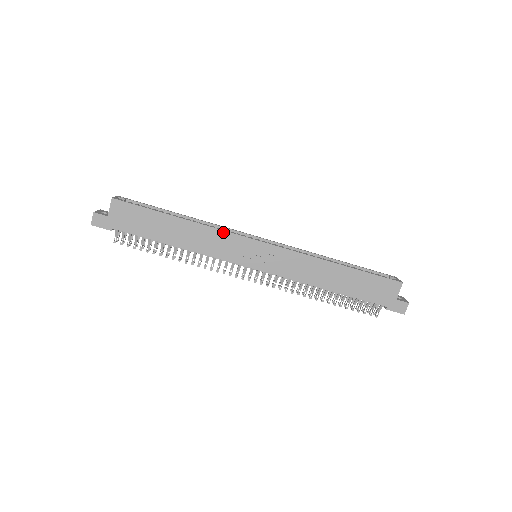
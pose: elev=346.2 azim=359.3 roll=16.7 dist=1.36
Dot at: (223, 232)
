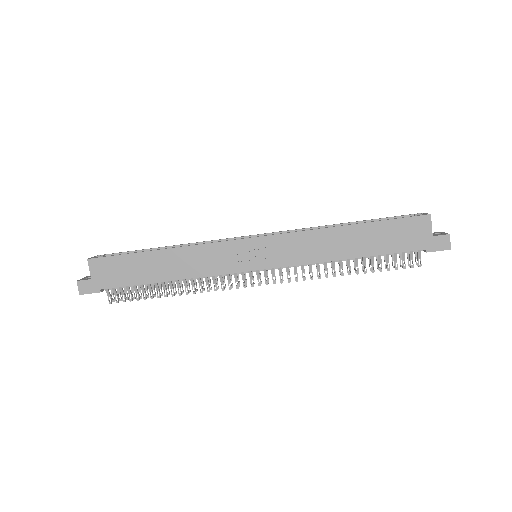
Dot at: (209, 245)
